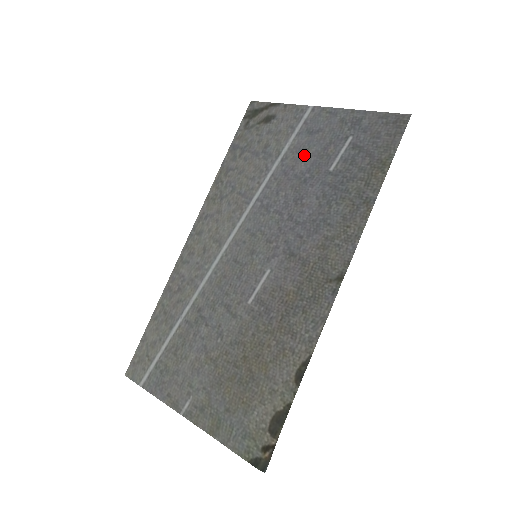
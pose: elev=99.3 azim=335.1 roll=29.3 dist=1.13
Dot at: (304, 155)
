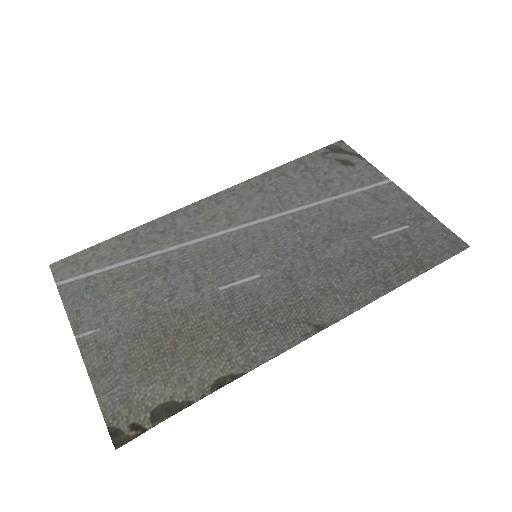
Dot at: (358, 210)
